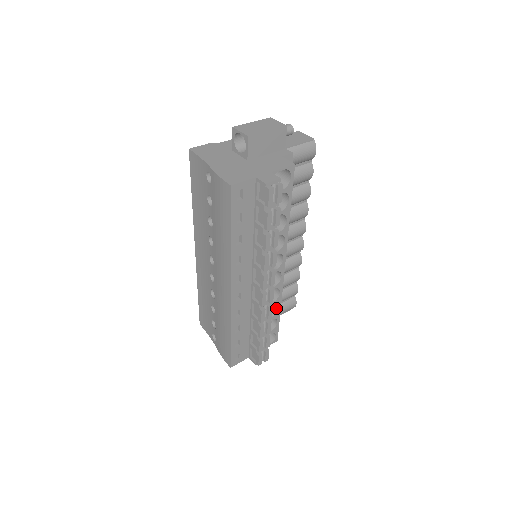
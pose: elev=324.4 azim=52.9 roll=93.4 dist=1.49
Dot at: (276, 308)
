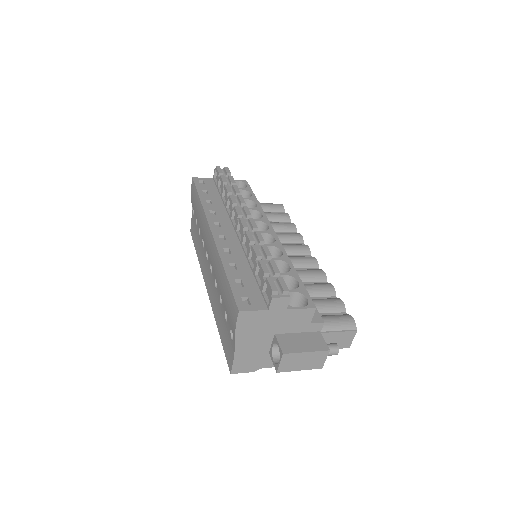
Dot at: occluded
